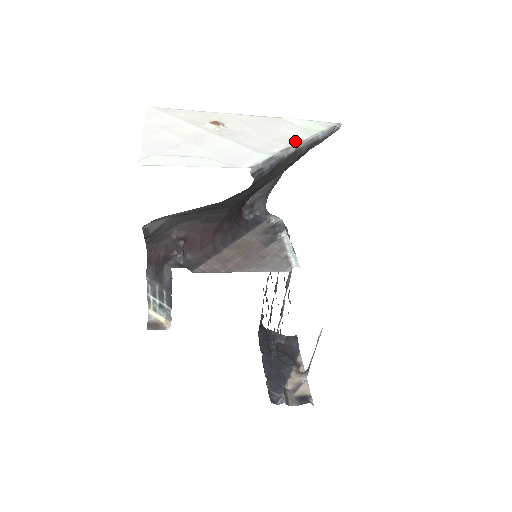
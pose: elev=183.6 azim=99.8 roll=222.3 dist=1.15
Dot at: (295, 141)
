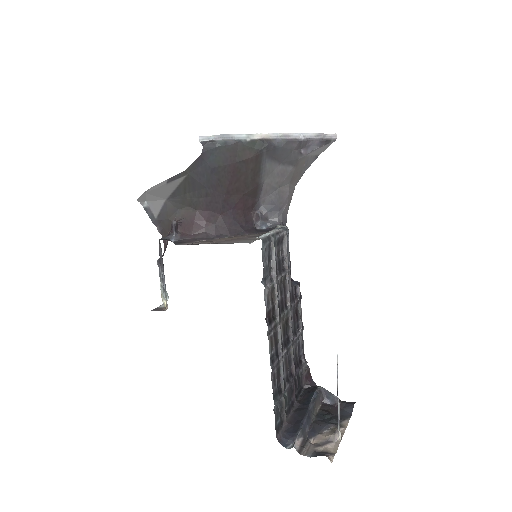
Dot at: (265, 134)
